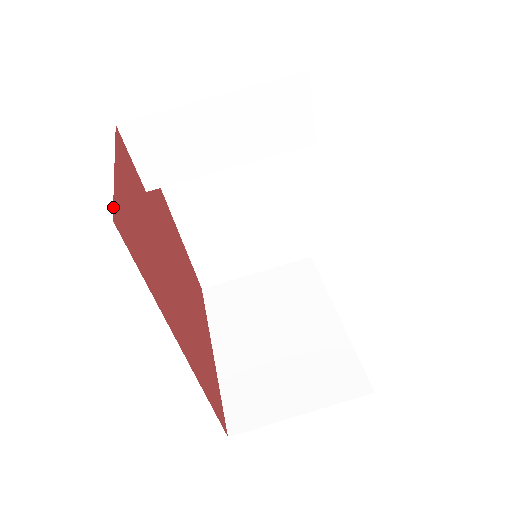
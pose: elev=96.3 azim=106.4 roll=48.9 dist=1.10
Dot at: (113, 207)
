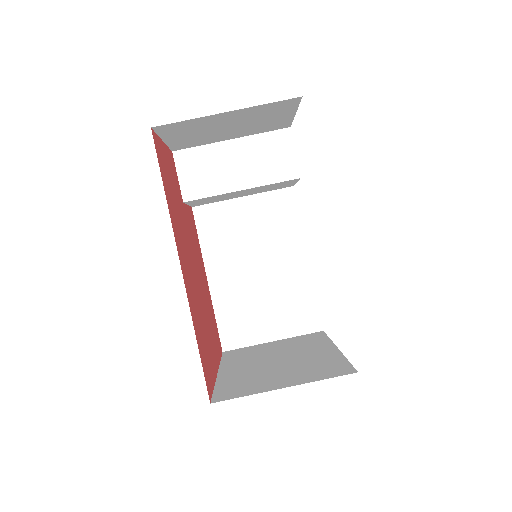
Dot at: (154, 131)
